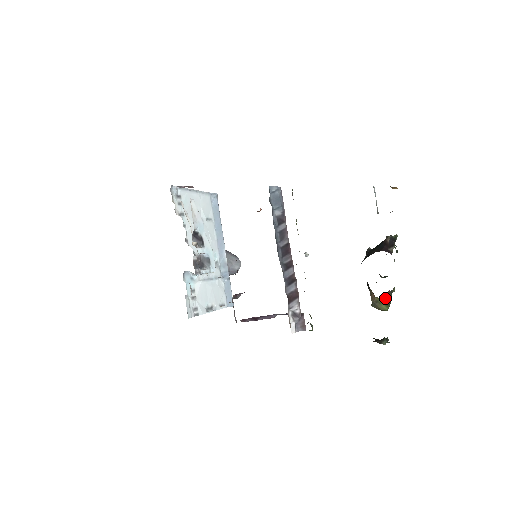
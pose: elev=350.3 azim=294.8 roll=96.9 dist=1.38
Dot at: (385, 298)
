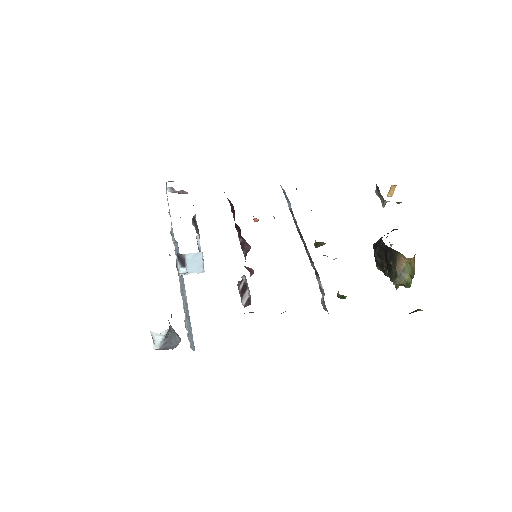
Dot at: (413, 263)
